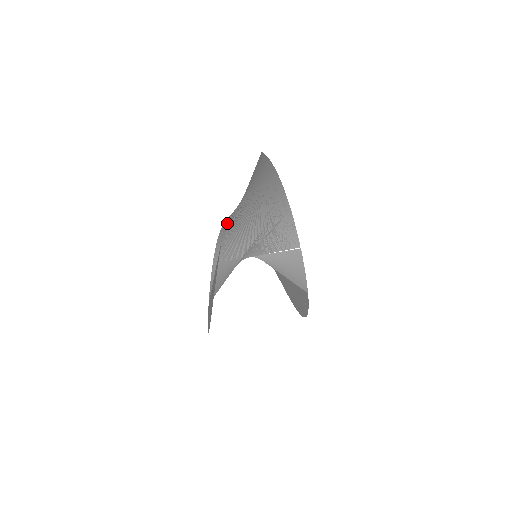
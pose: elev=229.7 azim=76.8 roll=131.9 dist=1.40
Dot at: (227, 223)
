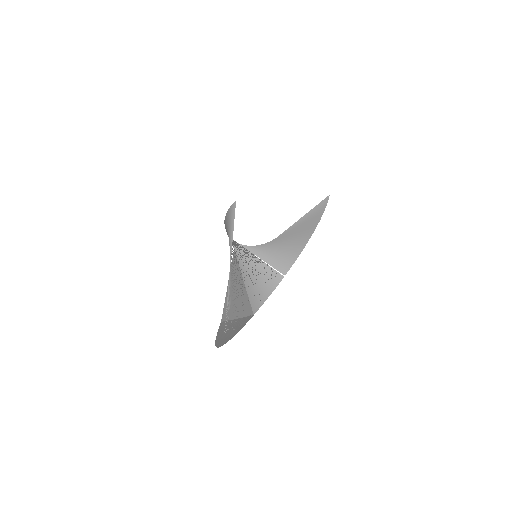
Dot at: occluded
